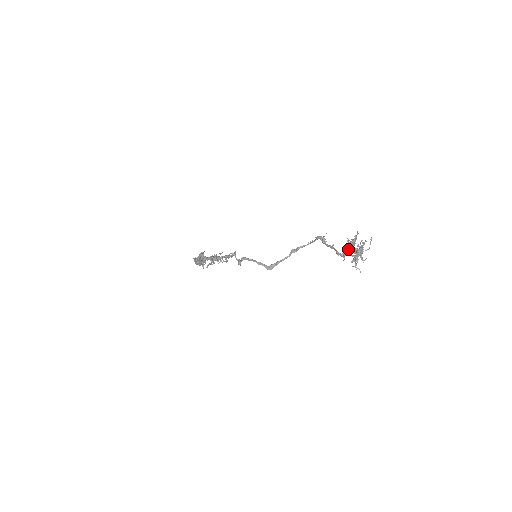
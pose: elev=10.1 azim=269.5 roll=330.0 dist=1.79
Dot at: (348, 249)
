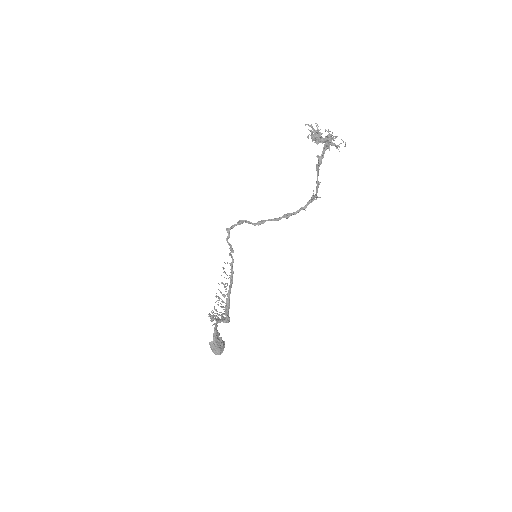
Dot at: (312, 136)
